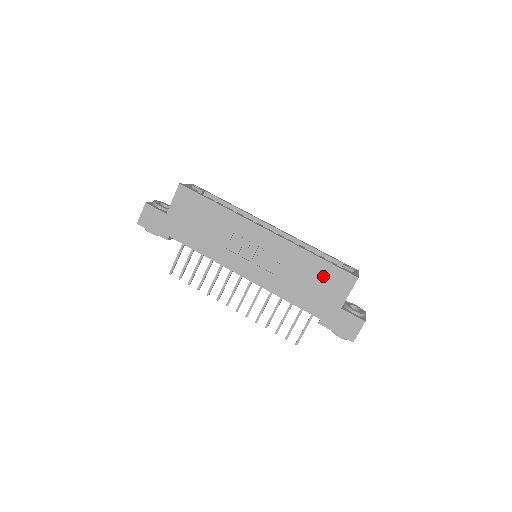
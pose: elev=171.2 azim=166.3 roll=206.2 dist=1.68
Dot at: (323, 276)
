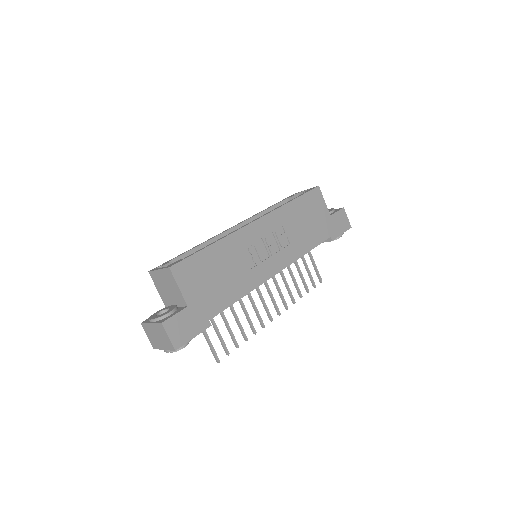
Dot at: (307, 208)
